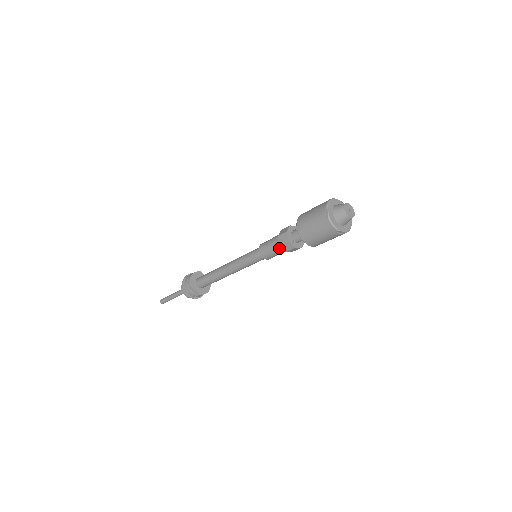
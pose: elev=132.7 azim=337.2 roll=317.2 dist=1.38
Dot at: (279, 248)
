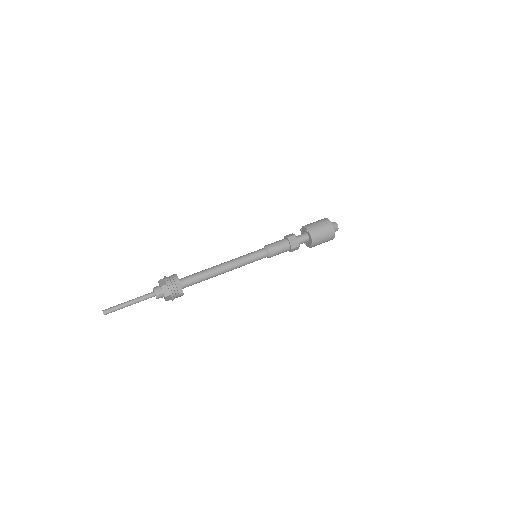
Dot at: (286, 246)
